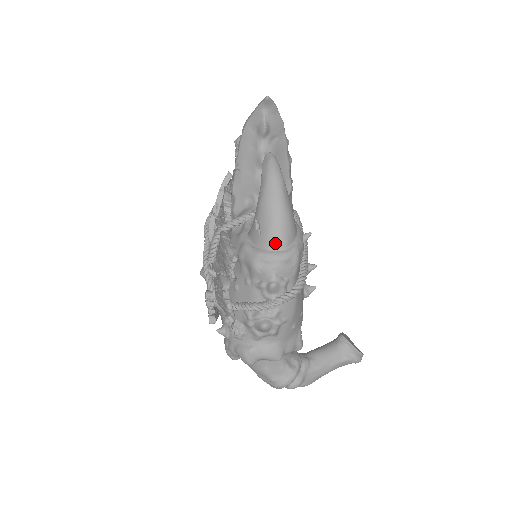
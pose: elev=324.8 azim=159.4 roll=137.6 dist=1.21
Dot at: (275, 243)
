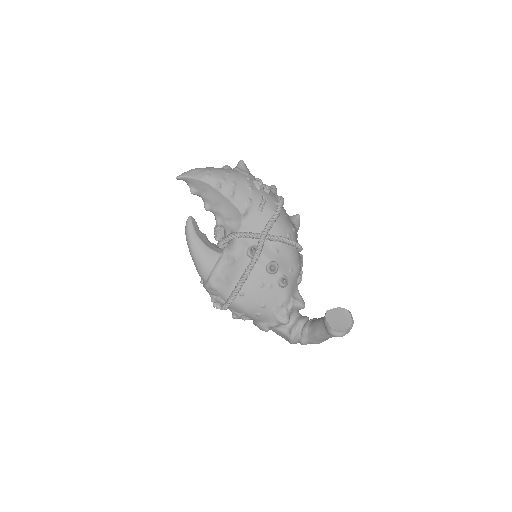
Dot at: (201, 278)
